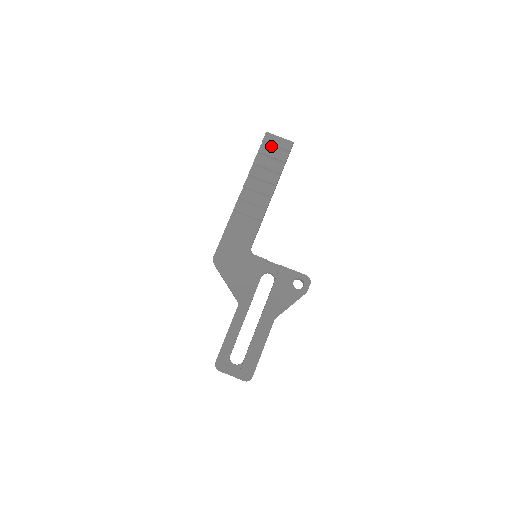
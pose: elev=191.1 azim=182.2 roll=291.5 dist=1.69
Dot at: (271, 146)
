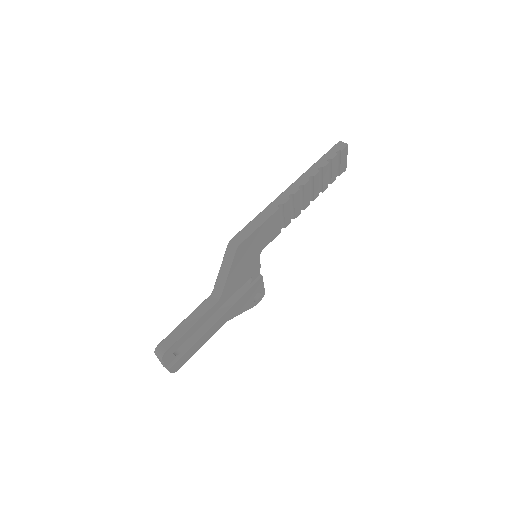
Dot at: (338, 159)
